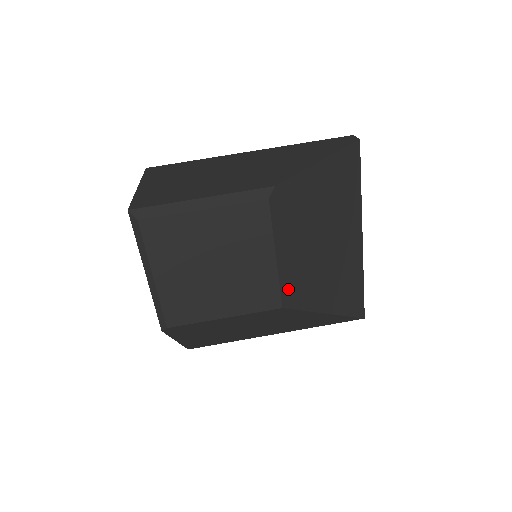
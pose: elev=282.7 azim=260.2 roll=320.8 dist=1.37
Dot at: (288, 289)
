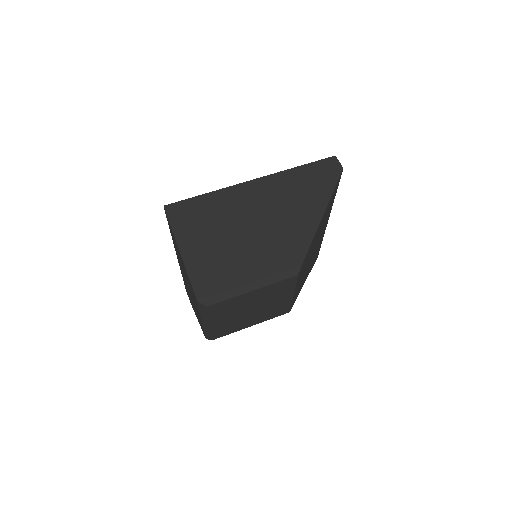
Dot at: occluded
